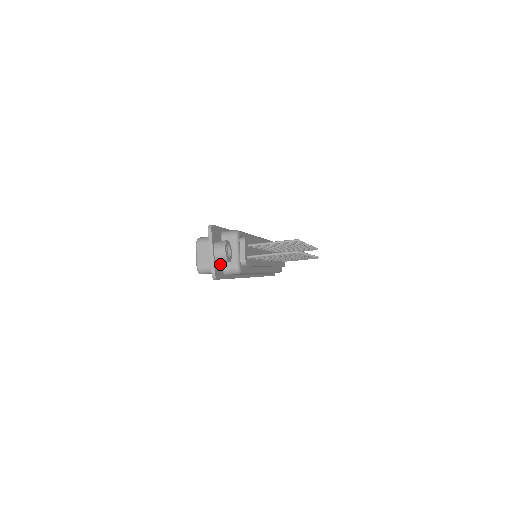
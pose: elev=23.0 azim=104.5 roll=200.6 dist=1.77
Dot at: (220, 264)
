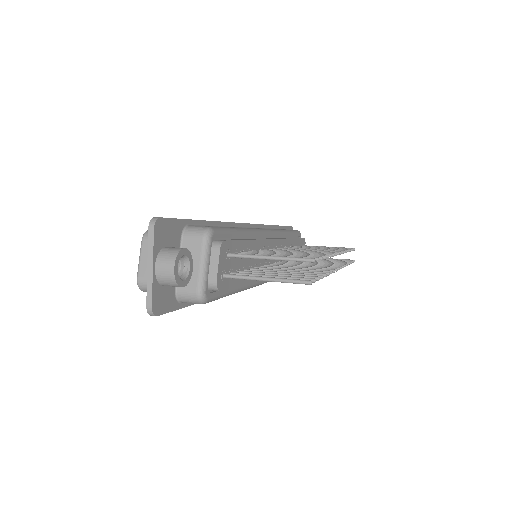
Dot at: (170, 286)
